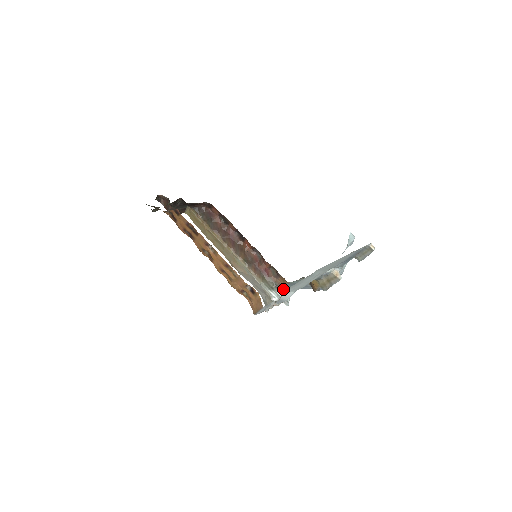
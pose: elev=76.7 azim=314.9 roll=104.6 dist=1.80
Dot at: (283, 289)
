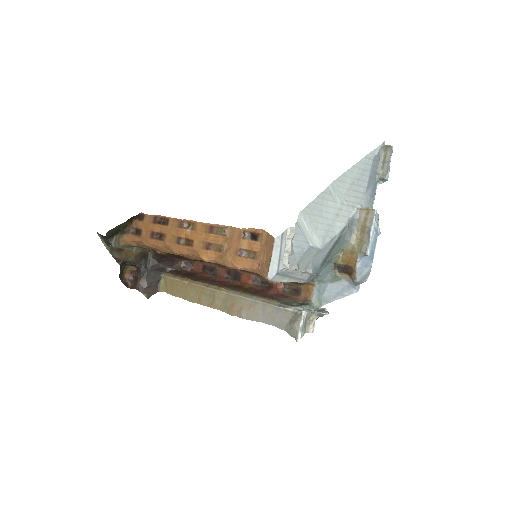
Dot at: occluded
